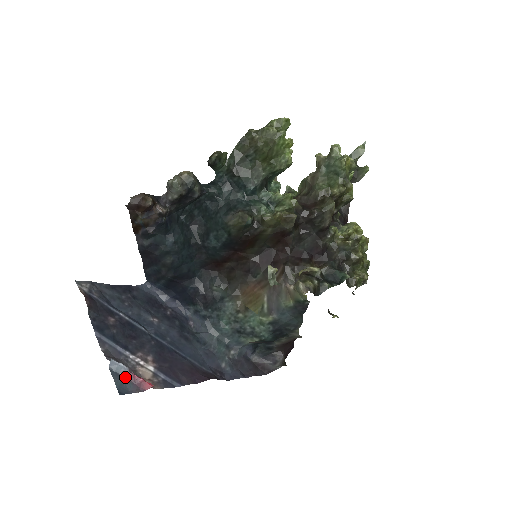
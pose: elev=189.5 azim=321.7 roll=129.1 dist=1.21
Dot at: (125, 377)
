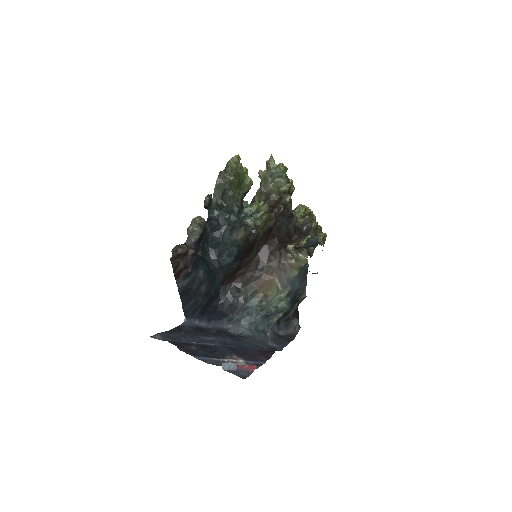
Dot at: (237, 370)
